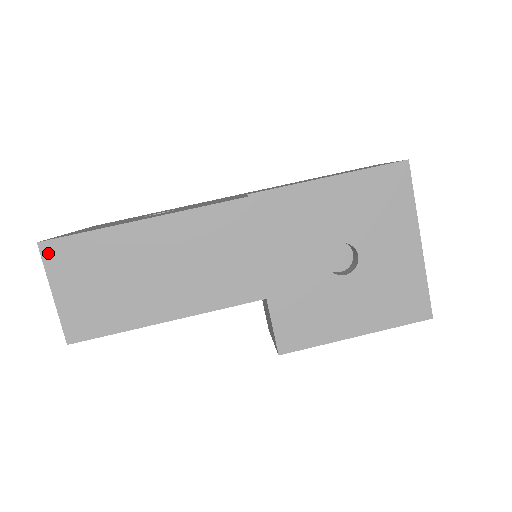
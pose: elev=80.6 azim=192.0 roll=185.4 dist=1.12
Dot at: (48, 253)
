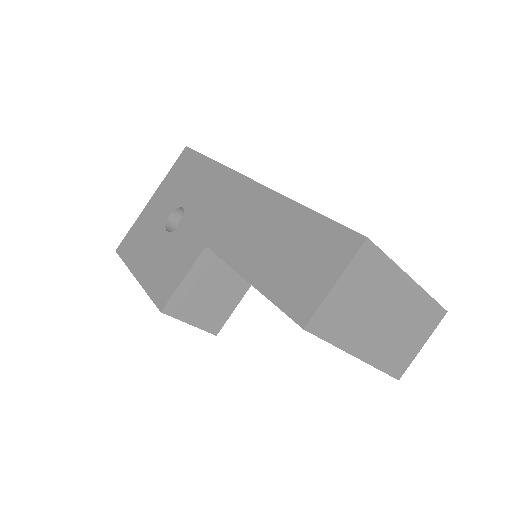
Dot at: occluded
